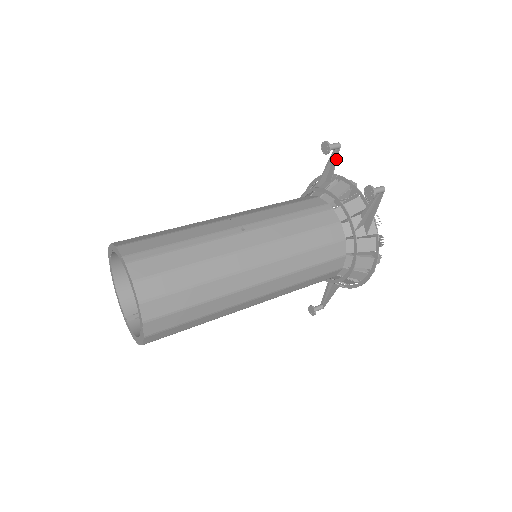
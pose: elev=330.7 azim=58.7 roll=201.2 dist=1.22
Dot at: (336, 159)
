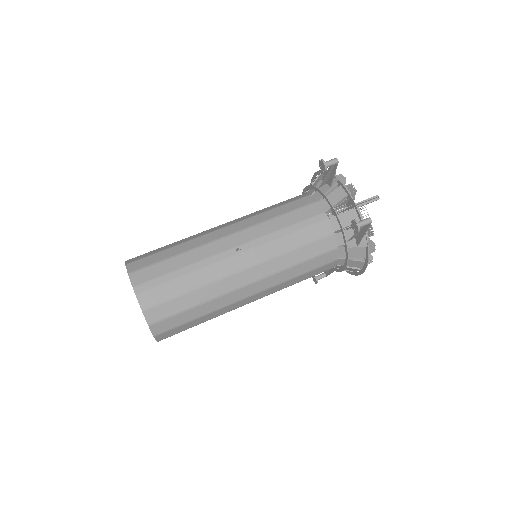
Dot at: (335, 171)
